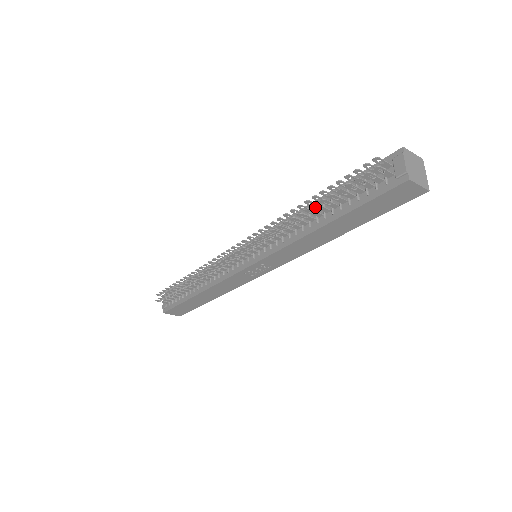
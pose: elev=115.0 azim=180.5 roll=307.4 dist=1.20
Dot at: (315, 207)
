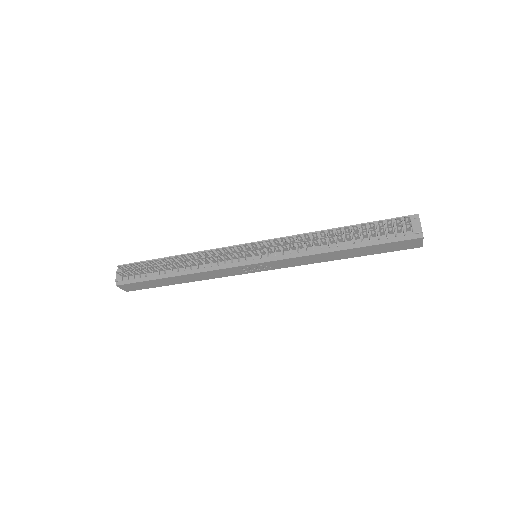
Dot at: (346, 235)
